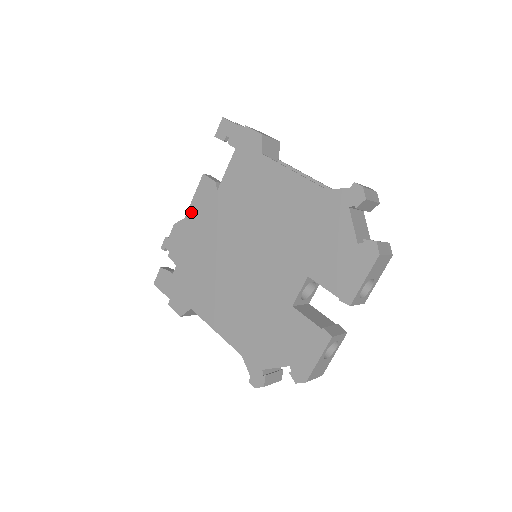
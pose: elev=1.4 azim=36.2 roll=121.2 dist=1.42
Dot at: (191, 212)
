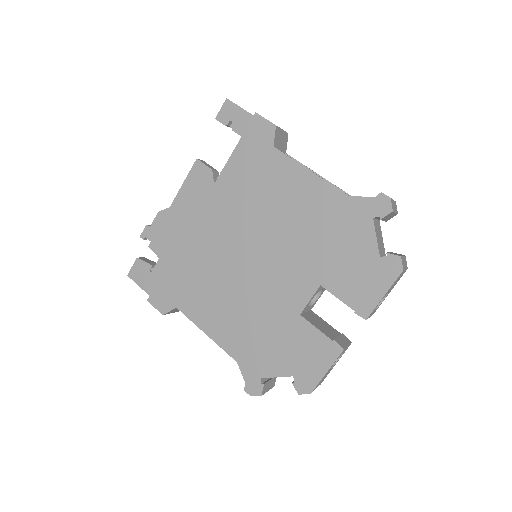
Dot at: (179, 200)
